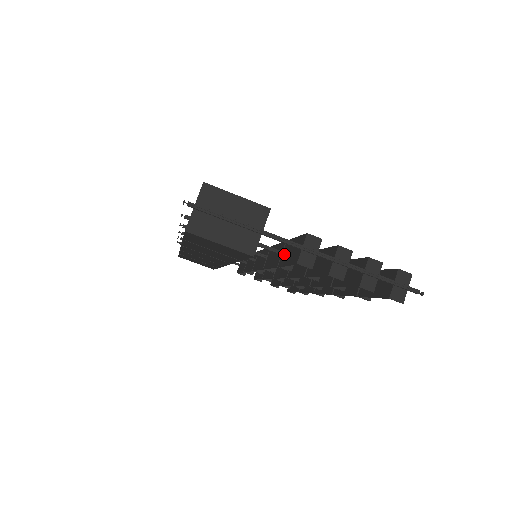
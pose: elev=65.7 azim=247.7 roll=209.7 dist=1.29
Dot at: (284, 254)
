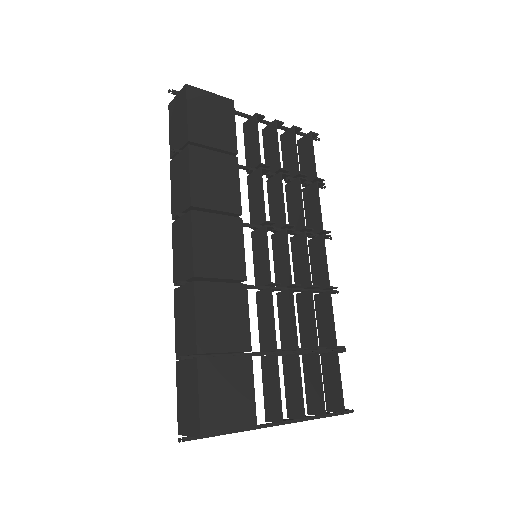
Dot at: (268, 365)
